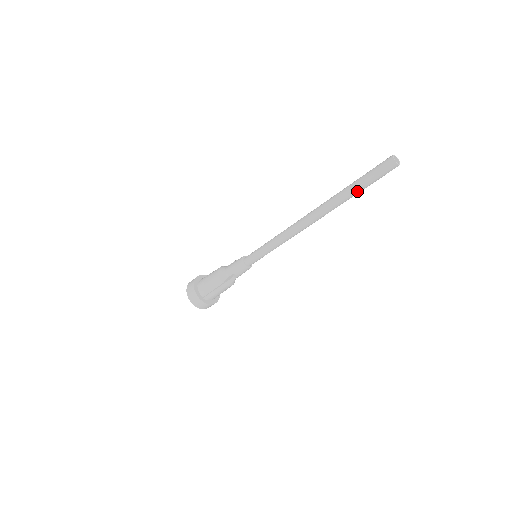
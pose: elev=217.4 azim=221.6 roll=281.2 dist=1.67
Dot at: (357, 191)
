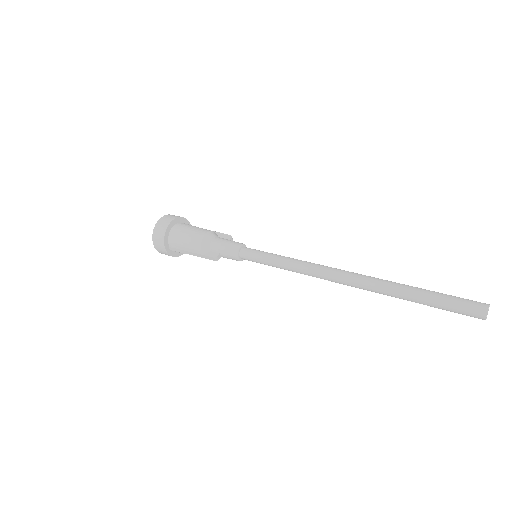
Dot at: (418, 302)
